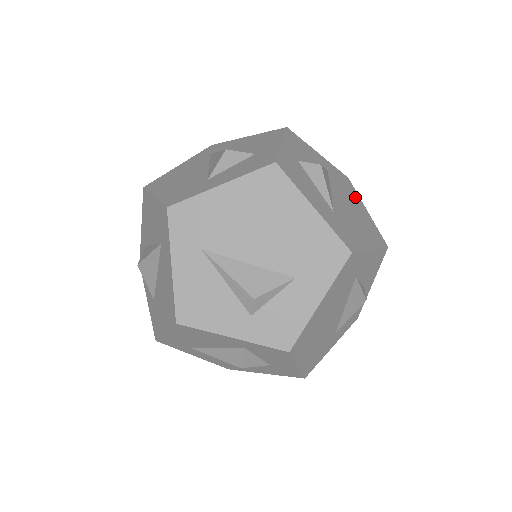
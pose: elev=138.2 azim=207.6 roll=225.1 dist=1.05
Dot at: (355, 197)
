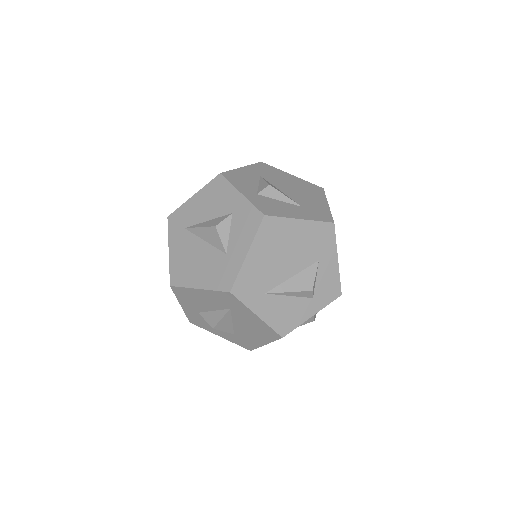
Dot at: (281, 174)
